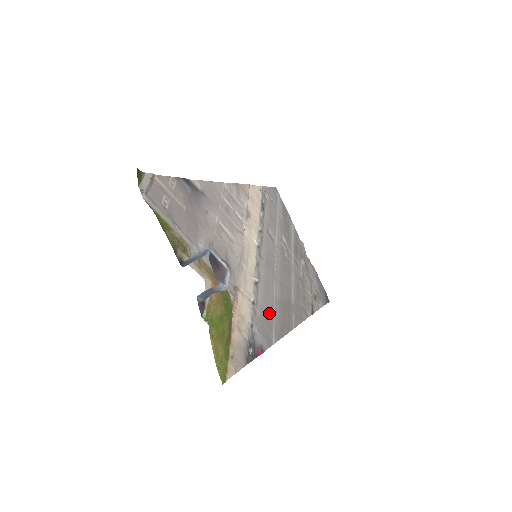
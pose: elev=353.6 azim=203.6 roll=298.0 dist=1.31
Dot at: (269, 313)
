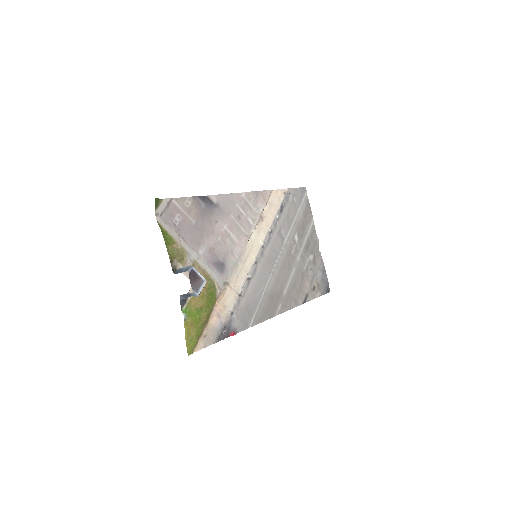
Dot at: (254, 303)
